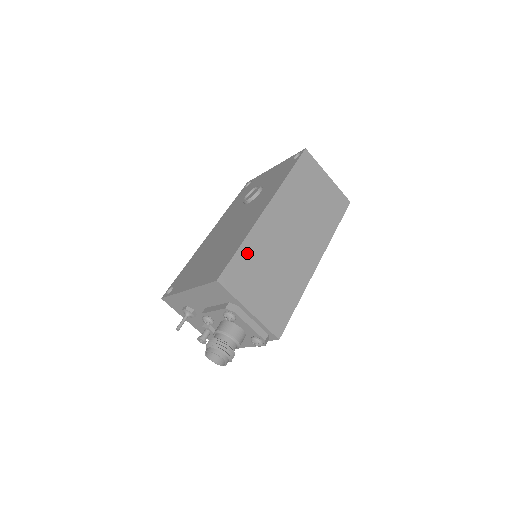
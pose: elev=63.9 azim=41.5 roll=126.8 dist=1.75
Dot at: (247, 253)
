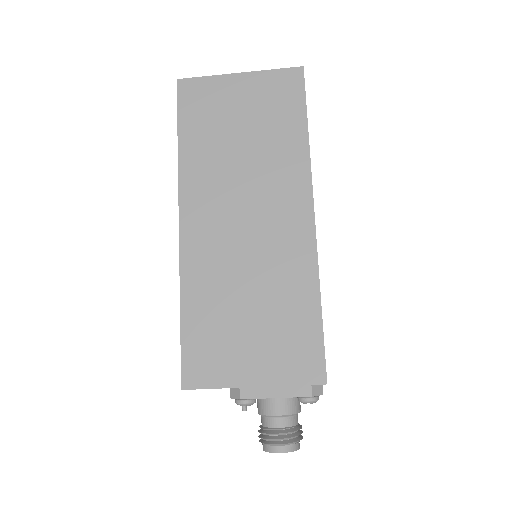
Dot at: (196, 314)
